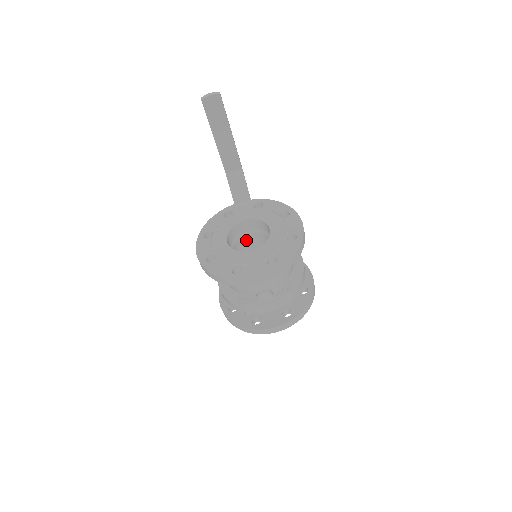
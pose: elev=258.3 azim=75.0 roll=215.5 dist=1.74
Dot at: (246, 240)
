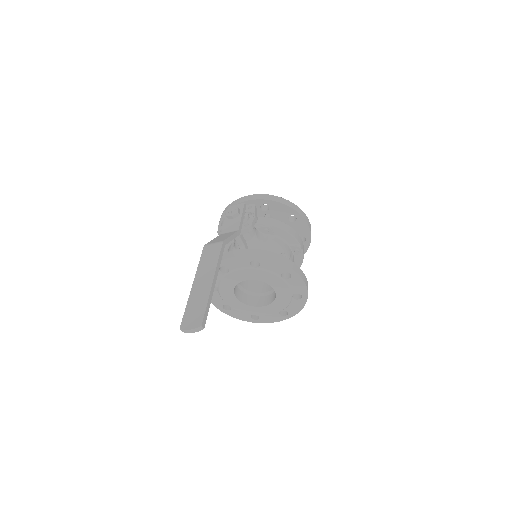
Dot at: occluded
